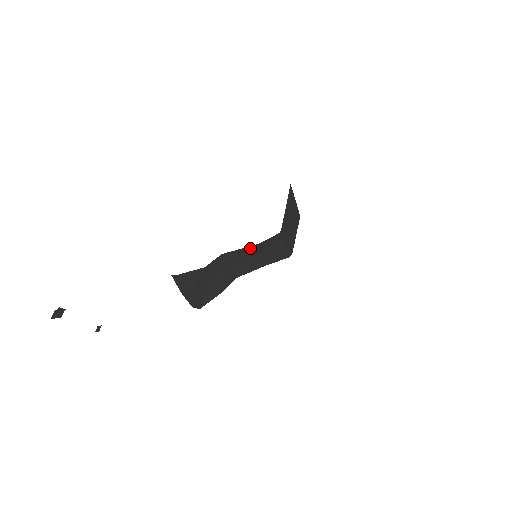
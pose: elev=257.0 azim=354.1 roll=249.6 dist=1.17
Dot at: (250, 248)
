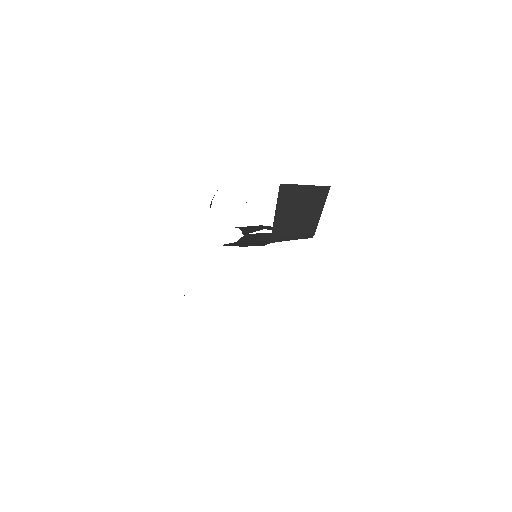
Dot at: occluded
